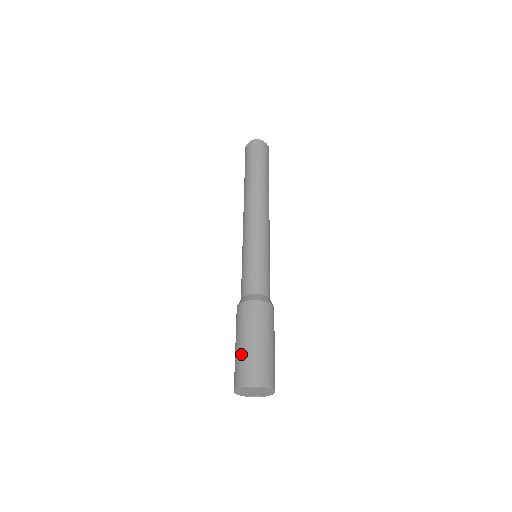
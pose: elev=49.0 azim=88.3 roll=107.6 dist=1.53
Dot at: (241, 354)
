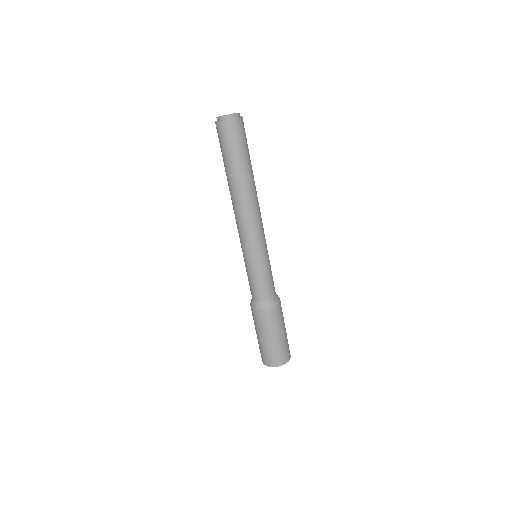
Dot at: (260, 345)
